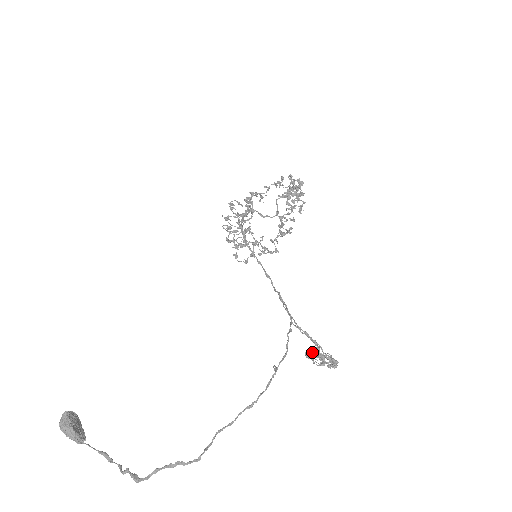
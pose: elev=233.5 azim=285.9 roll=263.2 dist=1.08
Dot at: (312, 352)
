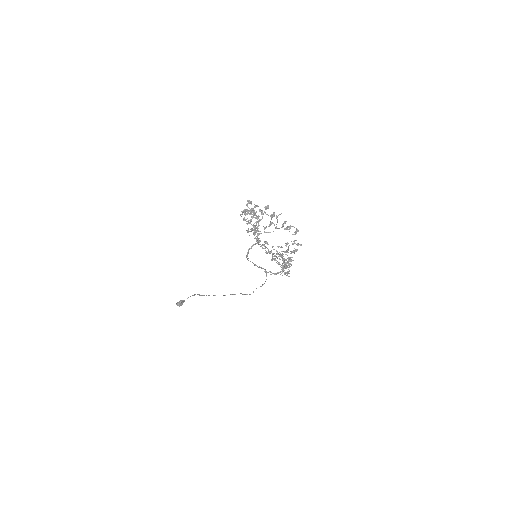
Dot at: occluded
